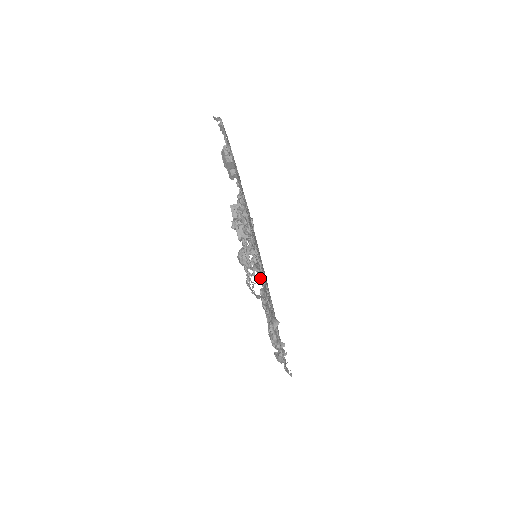
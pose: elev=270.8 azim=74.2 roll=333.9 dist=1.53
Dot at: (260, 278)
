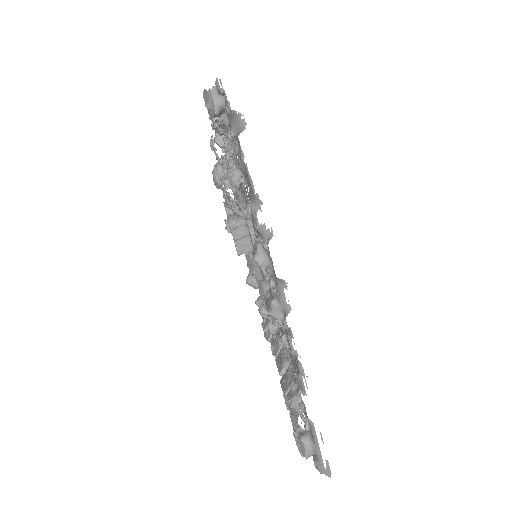
Dot at: (230, 136)
